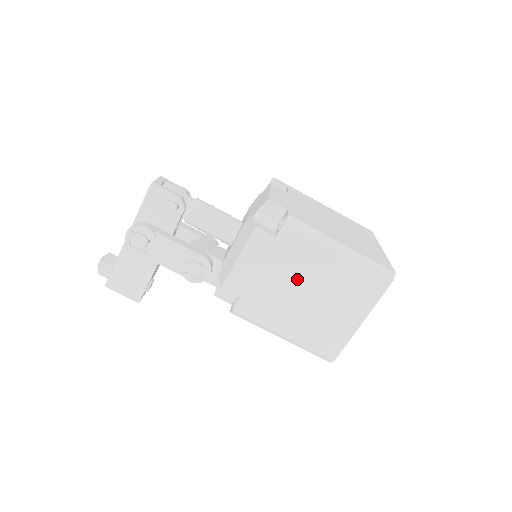
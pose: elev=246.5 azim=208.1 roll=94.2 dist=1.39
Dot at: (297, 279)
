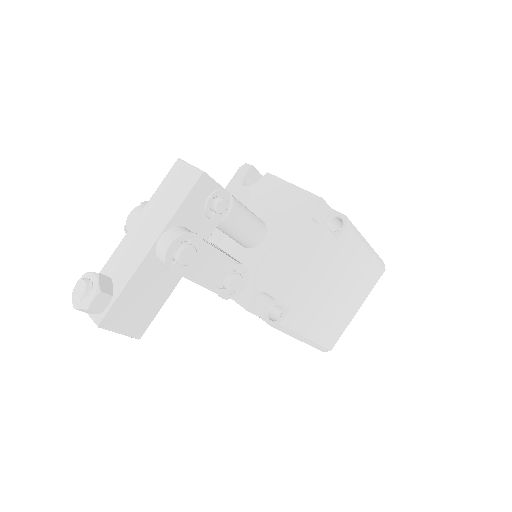
Dot at: (336, 280)
